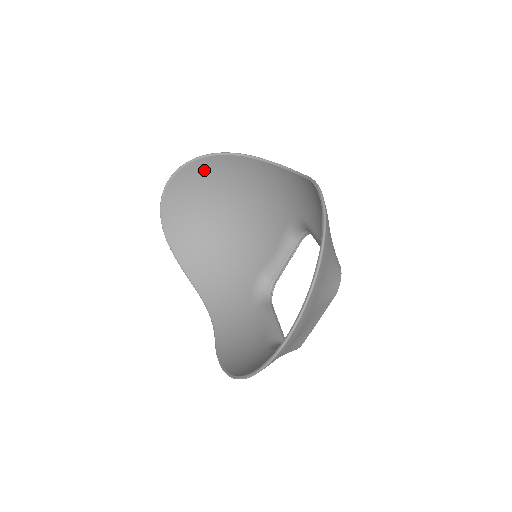
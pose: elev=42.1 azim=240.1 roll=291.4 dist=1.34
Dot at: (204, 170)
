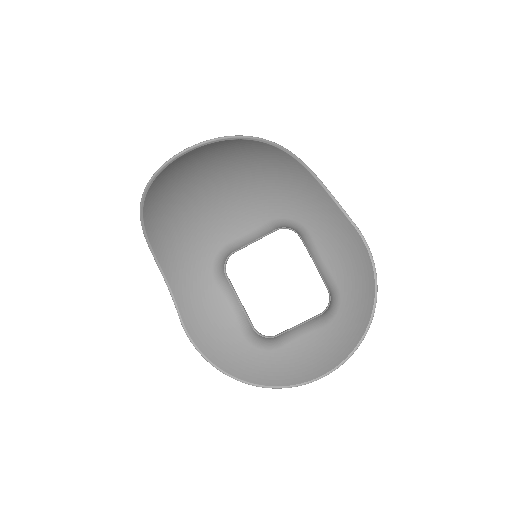
Dot at: (236, 145)
